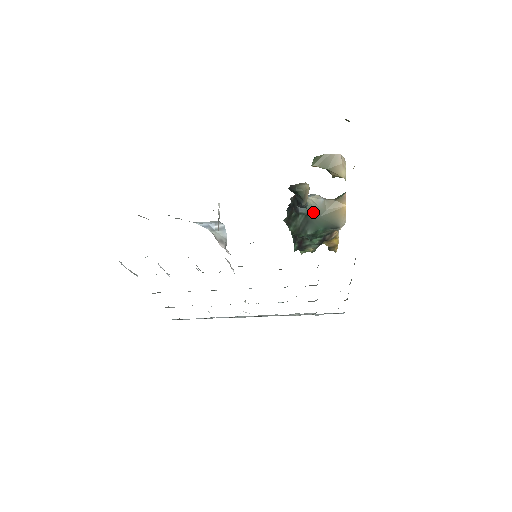
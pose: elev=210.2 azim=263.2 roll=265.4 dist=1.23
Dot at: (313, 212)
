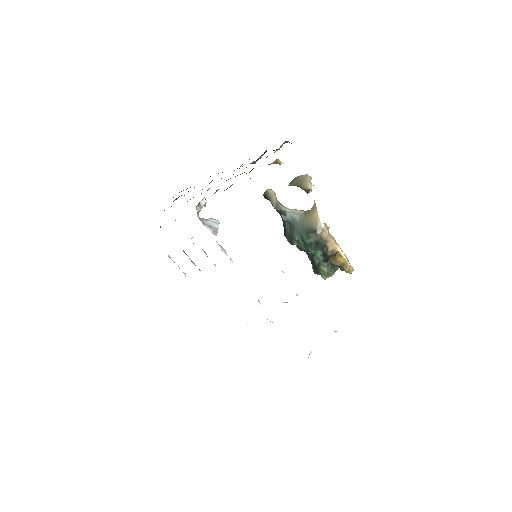
Dot at: (294, 219)
